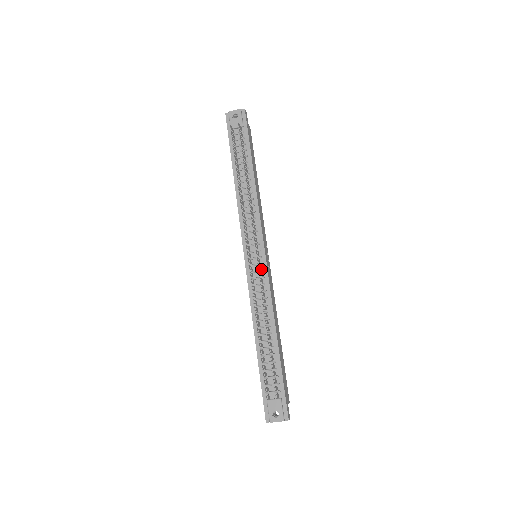
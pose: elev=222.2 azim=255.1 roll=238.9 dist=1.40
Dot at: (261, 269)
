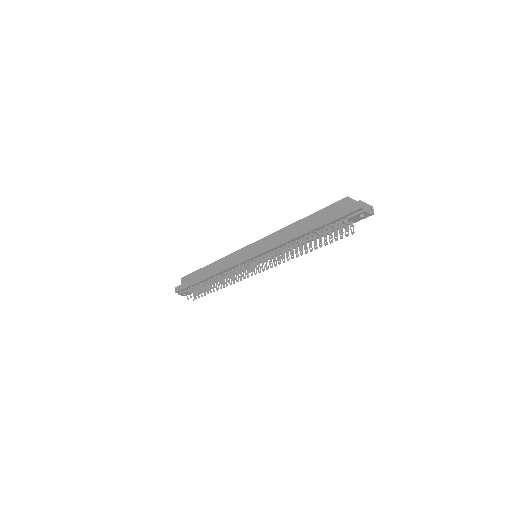
Dot at: (251, 266)
